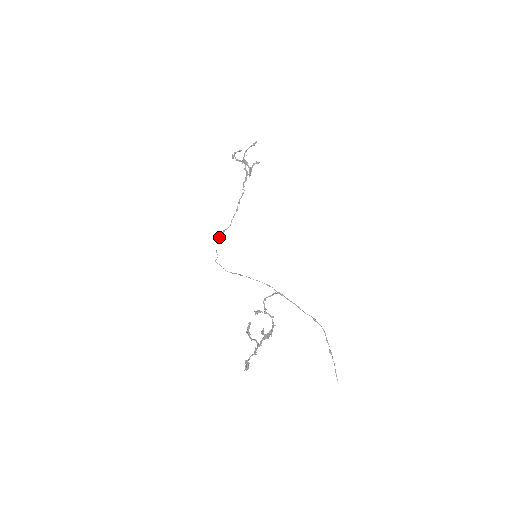
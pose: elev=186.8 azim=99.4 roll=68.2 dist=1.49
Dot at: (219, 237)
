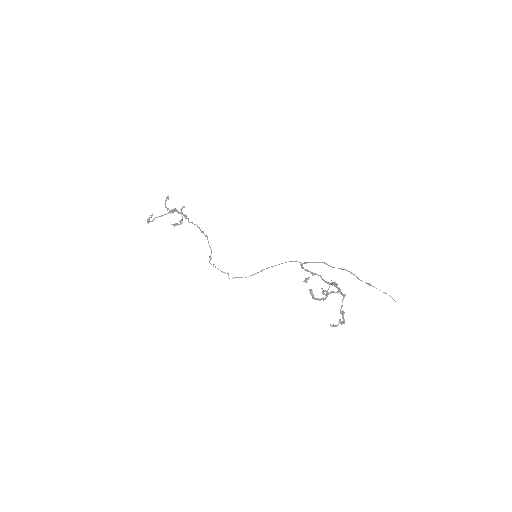
Dot at: (210, 263)
